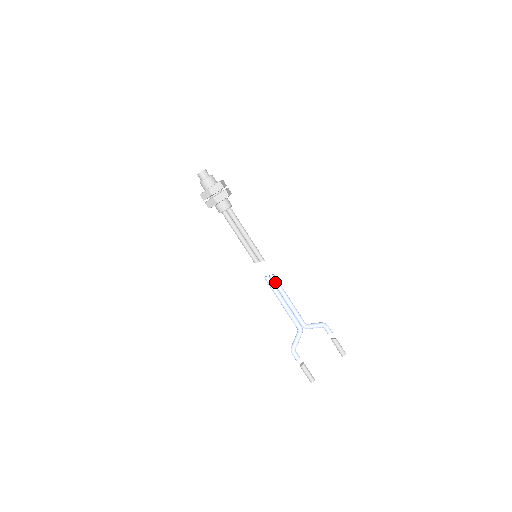
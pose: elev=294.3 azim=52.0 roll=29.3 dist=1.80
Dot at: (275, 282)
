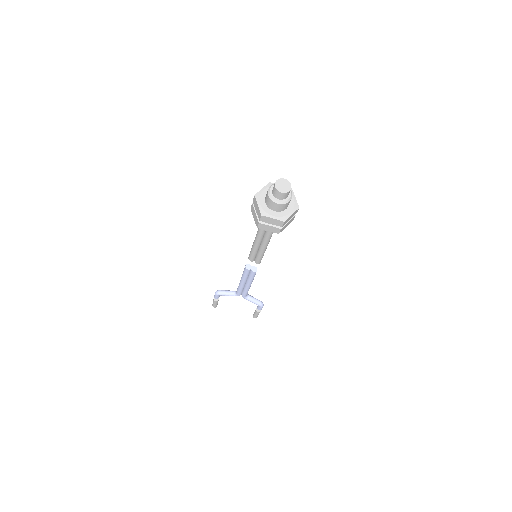
Dot at: (251, 275)
